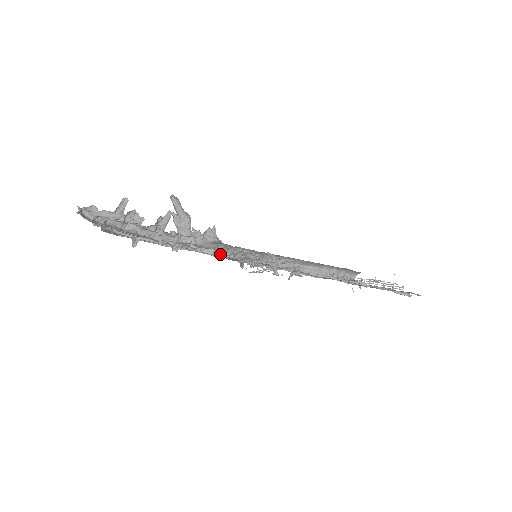
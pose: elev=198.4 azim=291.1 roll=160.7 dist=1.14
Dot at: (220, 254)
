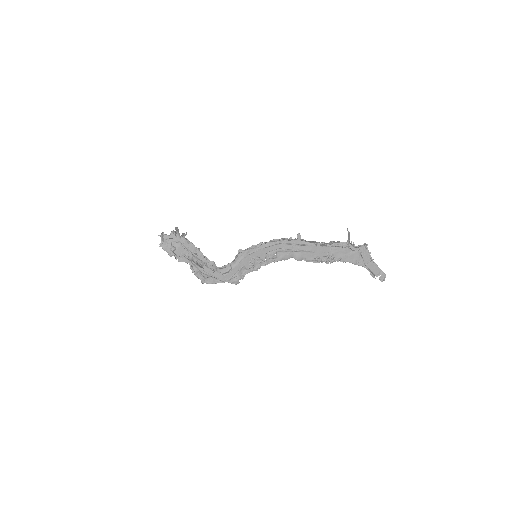
Dot at: (228, 272)
